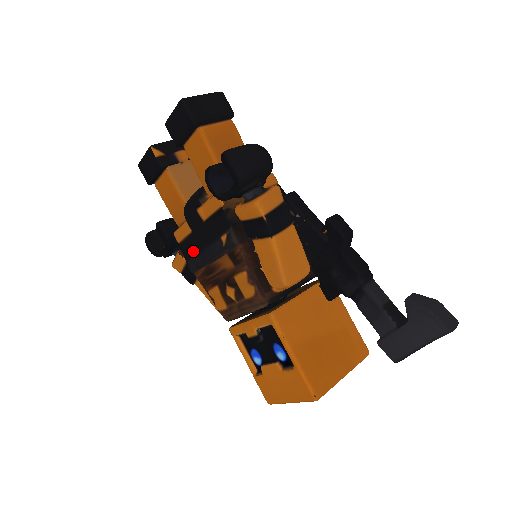
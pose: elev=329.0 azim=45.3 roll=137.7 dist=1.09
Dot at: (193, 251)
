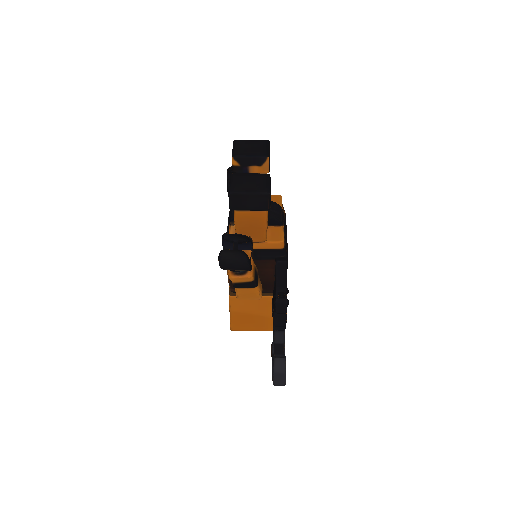
Dot at: occluded
